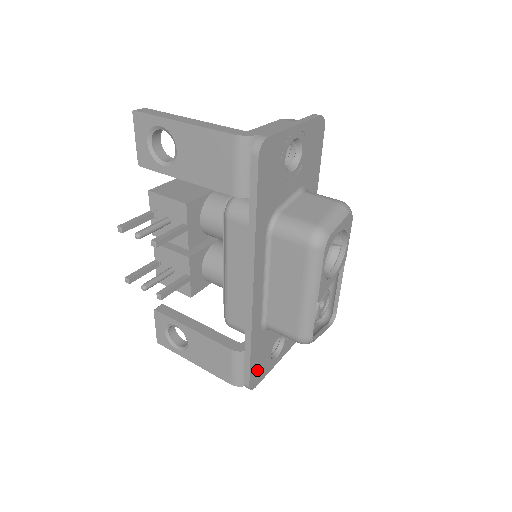
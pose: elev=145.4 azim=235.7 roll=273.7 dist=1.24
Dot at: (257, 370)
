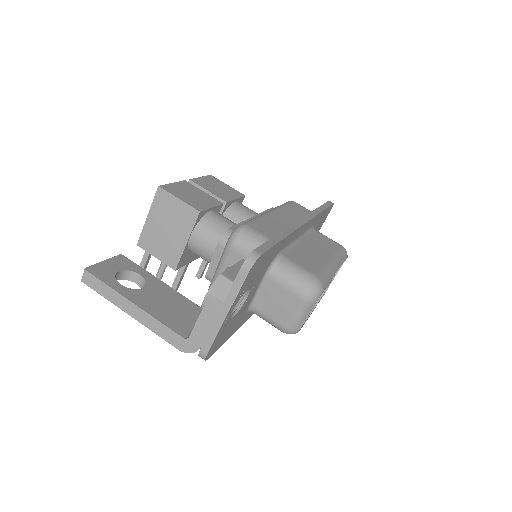
Dot at: occluded
